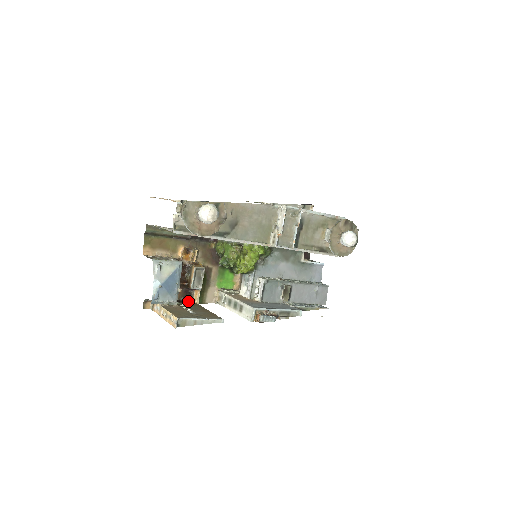
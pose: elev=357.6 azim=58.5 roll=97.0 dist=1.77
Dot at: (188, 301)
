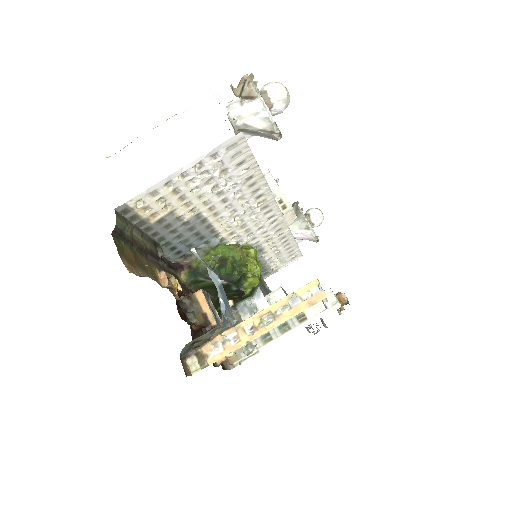
Dot at: occluded
